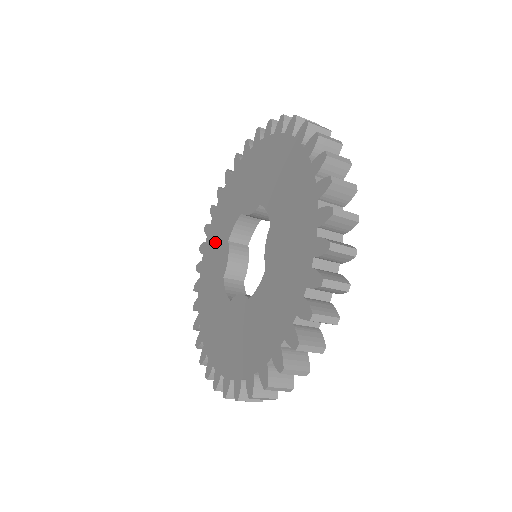
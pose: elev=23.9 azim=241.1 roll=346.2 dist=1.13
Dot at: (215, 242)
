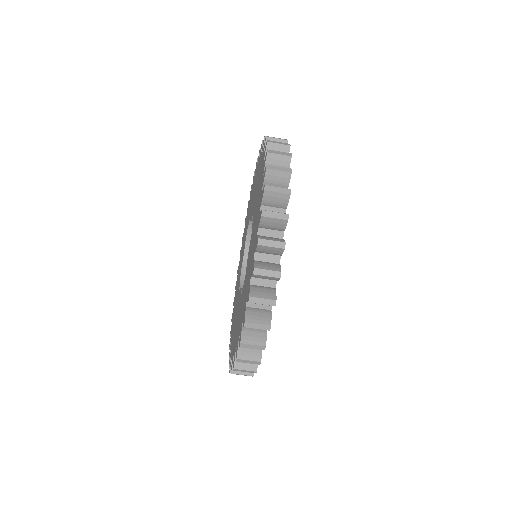
Dot at: (244, 236)
